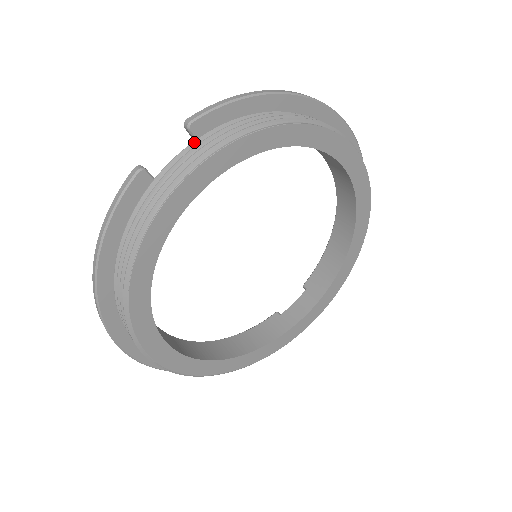
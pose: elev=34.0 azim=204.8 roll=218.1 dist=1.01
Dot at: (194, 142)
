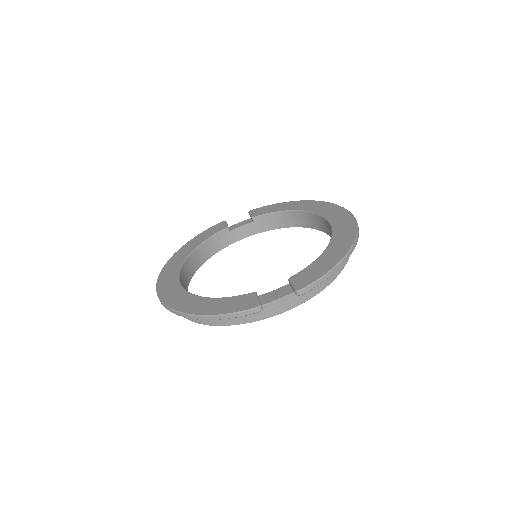
Dot at: (293, 292)
